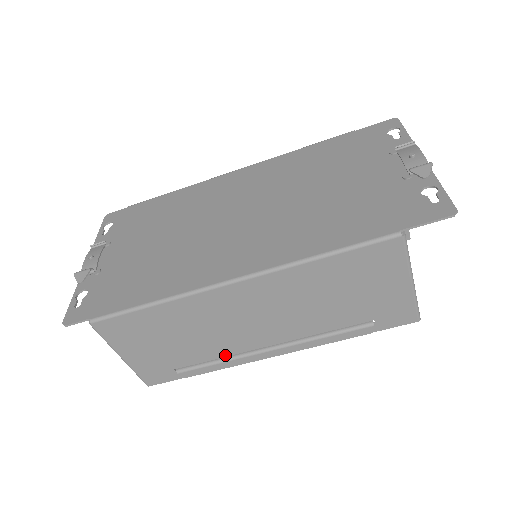
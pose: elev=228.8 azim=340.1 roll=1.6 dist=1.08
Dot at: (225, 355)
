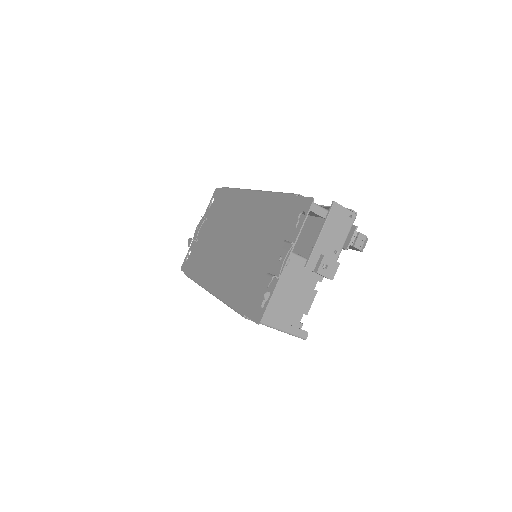
Dot at: occluded
